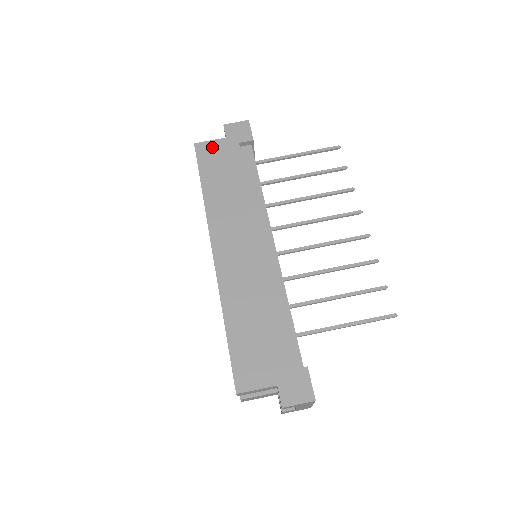
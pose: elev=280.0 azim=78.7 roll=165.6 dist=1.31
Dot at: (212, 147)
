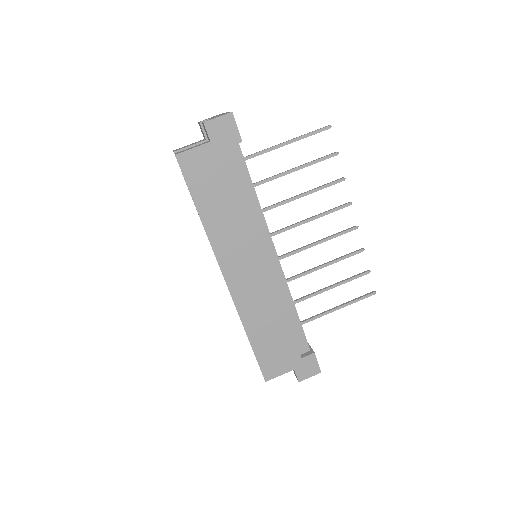
Dot at: (197, 158)
